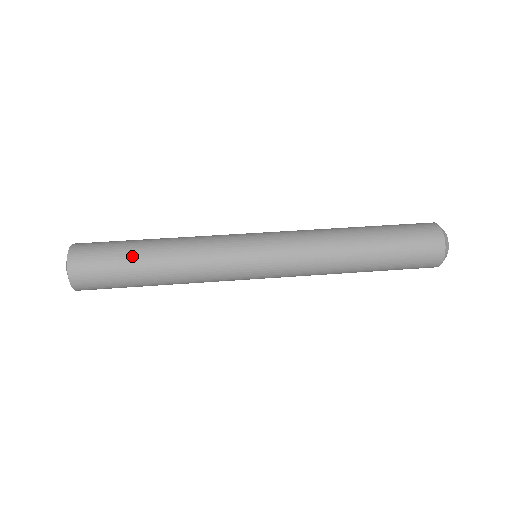
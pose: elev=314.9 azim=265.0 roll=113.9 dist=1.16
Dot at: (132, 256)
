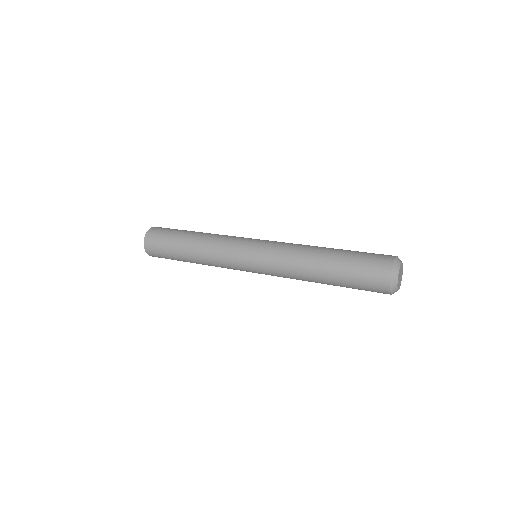
Dot at: (180, 234)
